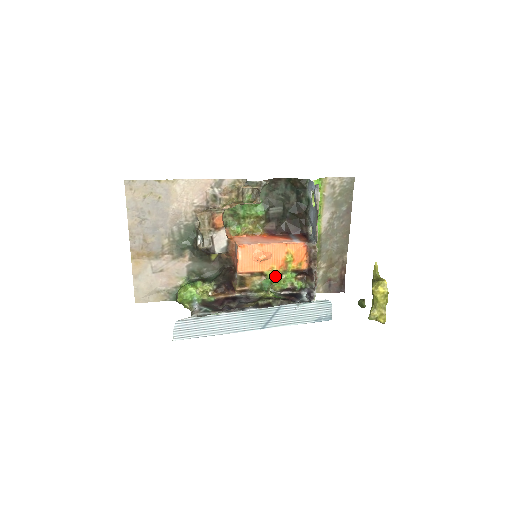
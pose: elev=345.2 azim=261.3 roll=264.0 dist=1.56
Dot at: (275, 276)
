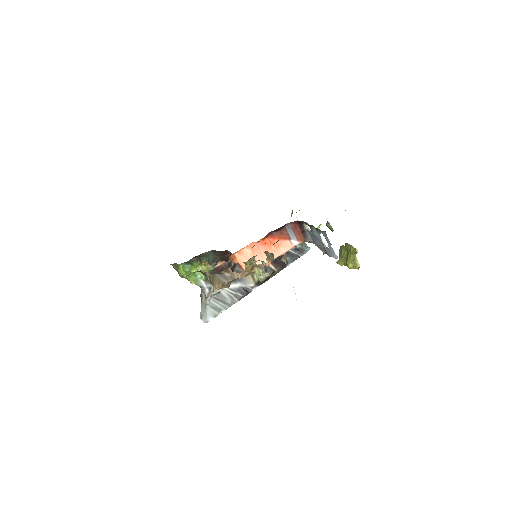
Dot at: occluded
